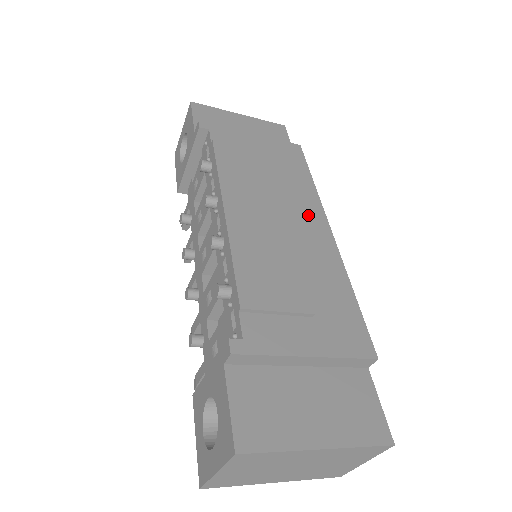
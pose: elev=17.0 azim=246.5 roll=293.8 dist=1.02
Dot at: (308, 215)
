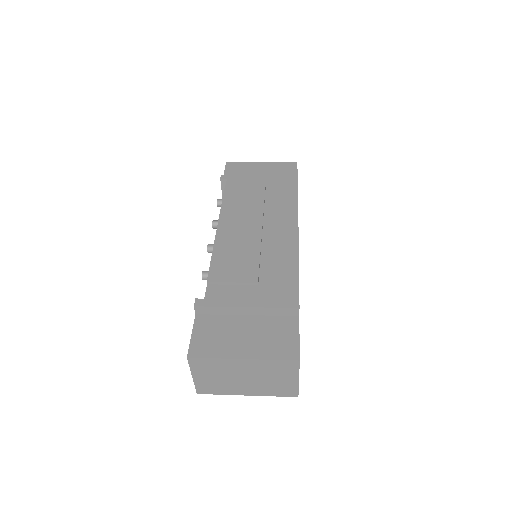
Dot at: (283, 222)
